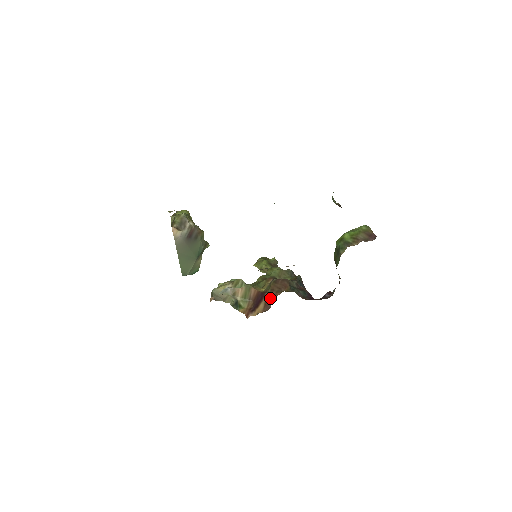
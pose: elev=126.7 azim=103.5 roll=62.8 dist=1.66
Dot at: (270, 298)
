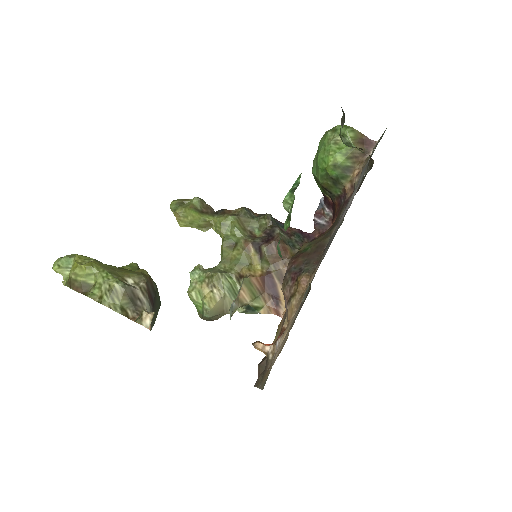
Dot at: occluded
